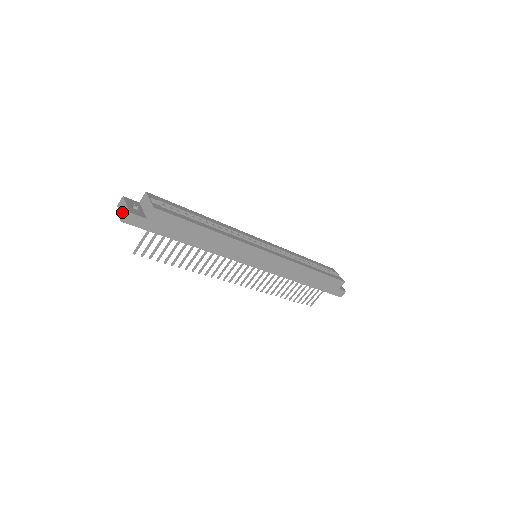
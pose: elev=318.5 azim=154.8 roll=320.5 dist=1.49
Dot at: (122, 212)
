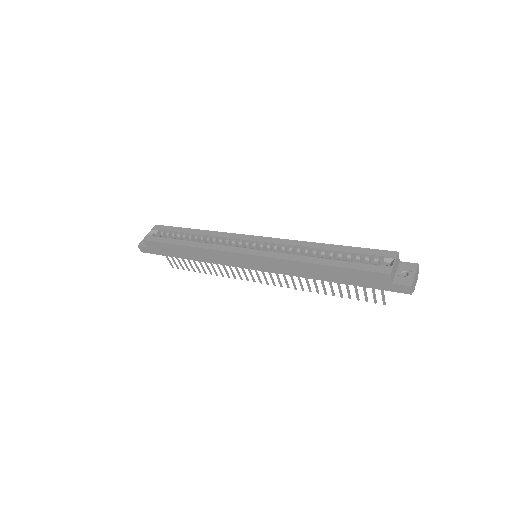
Dot at: occluded
